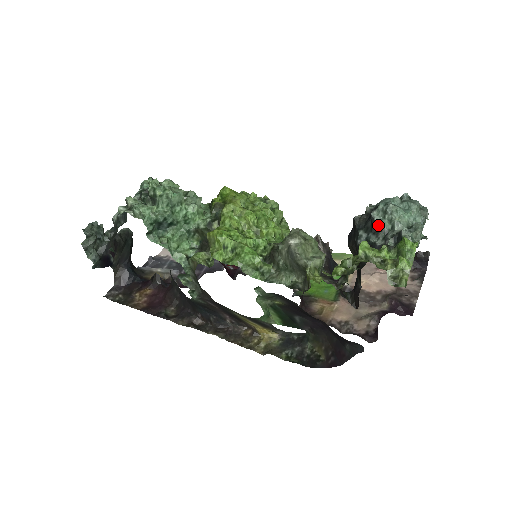
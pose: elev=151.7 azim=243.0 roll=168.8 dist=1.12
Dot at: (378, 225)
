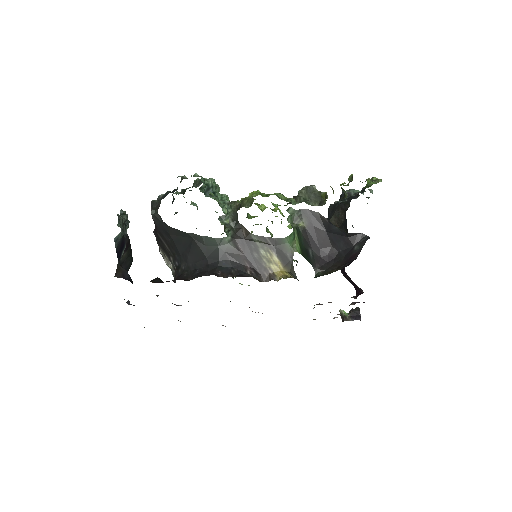
Dot at: (348, 193)
